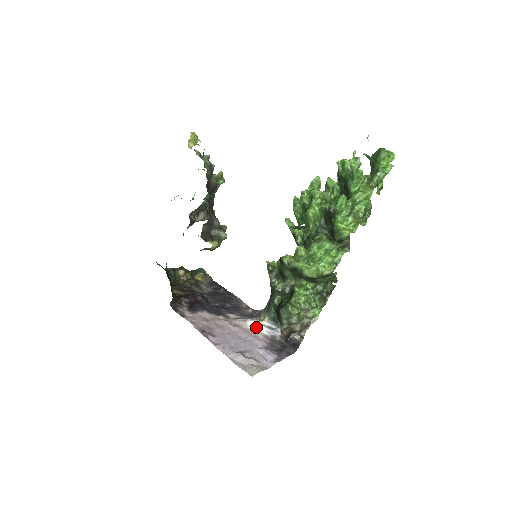
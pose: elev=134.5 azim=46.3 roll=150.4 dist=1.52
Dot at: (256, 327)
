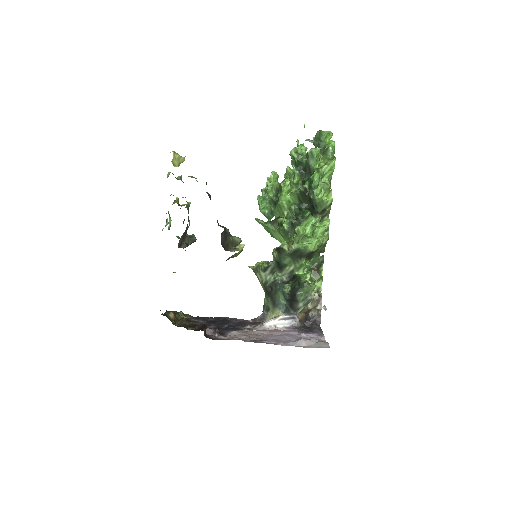
Dot at: (277, 324)
